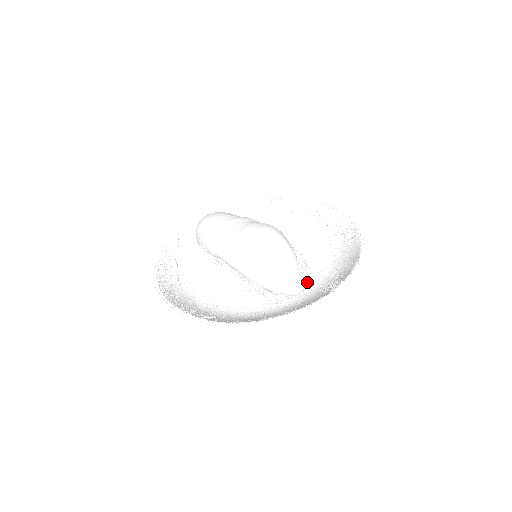
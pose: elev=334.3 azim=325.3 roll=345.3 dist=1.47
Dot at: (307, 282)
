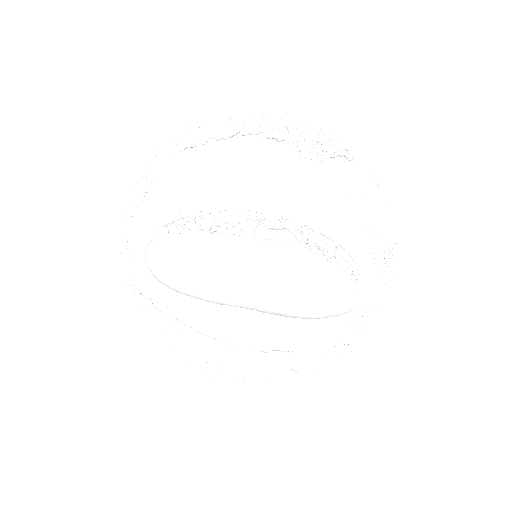
Dot at: (357, 270)
